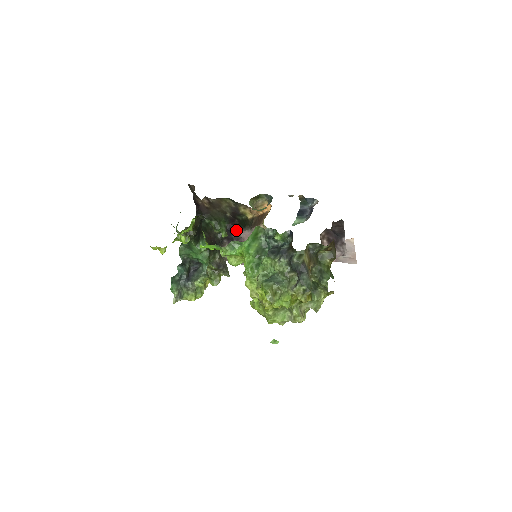
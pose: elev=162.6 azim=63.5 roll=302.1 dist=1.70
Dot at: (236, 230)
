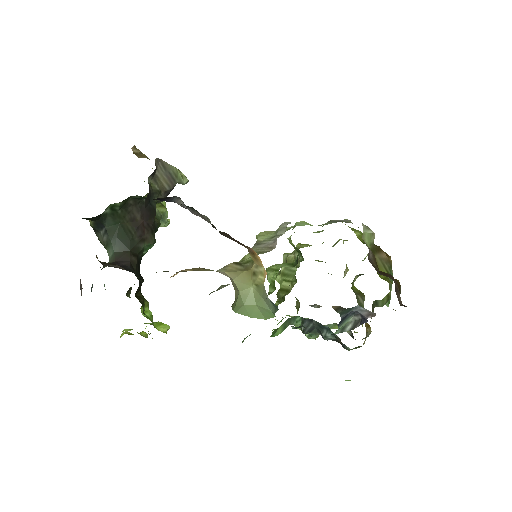
Dot at: (173, 197)
